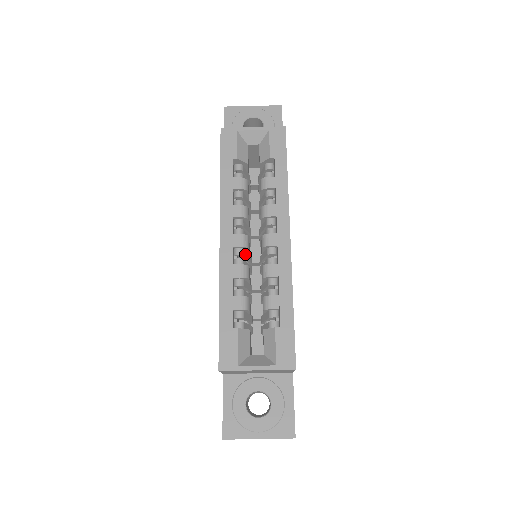
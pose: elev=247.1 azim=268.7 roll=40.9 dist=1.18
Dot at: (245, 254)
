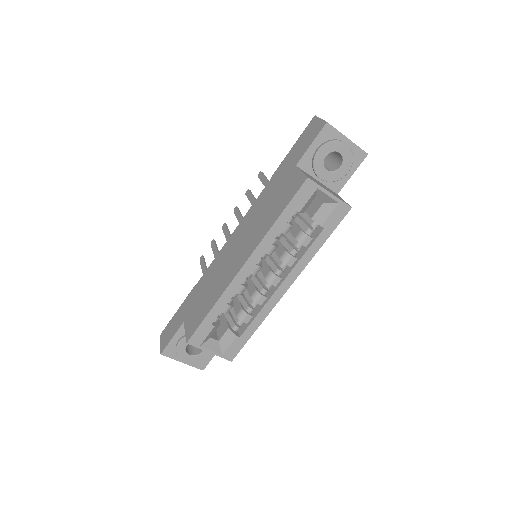
Dot at: occluded
